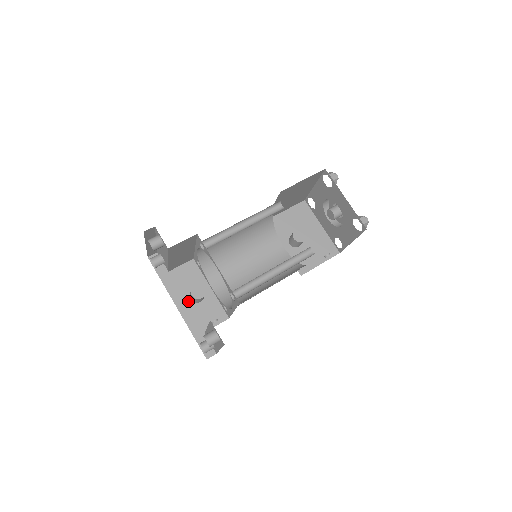
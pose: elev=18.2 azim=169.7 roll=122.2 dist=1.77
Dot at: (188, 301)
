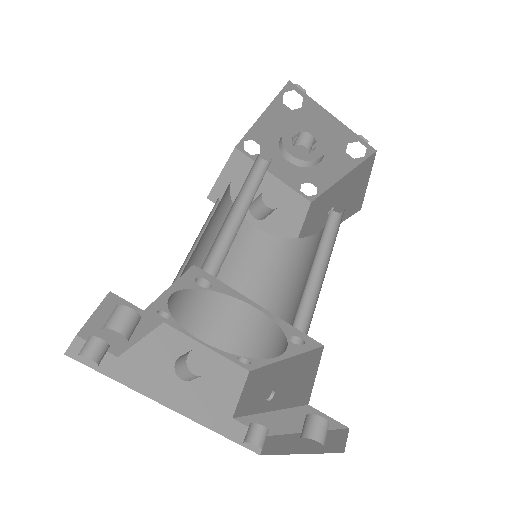
Dot at: (179, 386)
